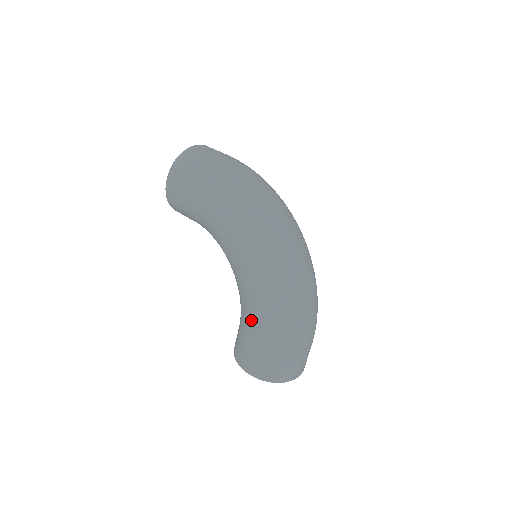
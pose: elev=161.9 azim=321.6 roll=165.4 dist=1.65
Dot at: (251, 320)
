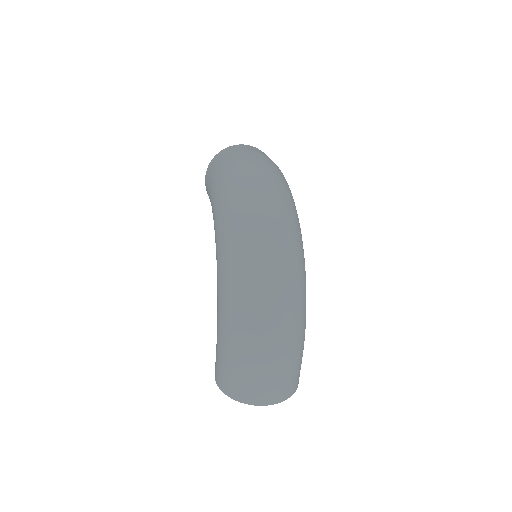
Dot at: (217, 317)
